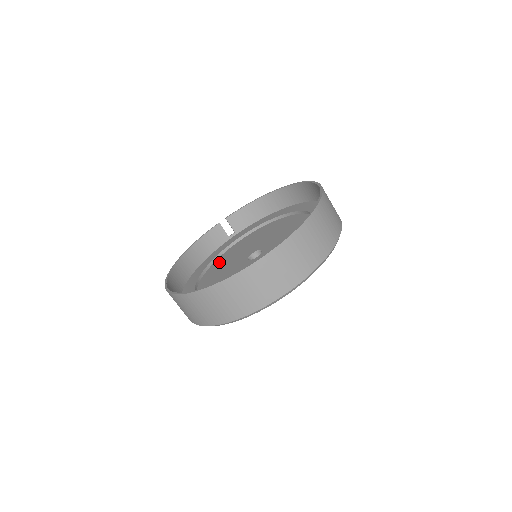
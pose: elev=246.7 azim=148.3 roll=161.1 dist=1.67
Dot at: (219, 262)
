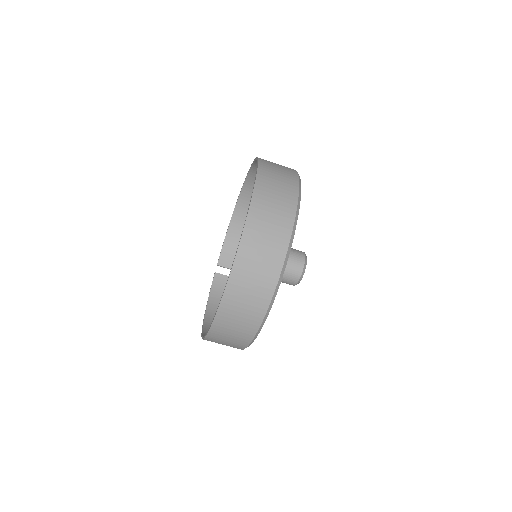
Dot at: occluded
